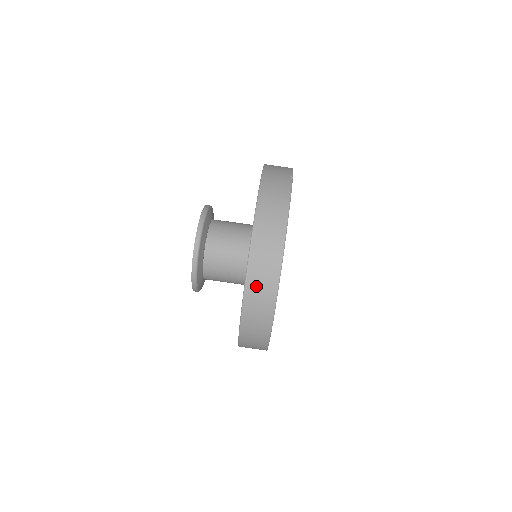
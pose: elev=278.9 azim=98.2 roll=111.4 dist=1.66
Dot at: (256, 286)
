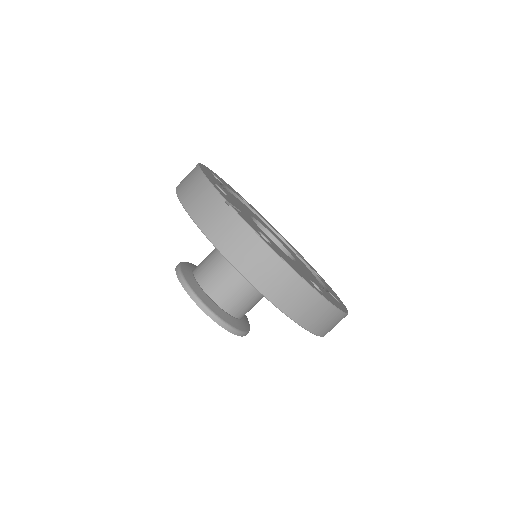
Dot at: (311, 319)
